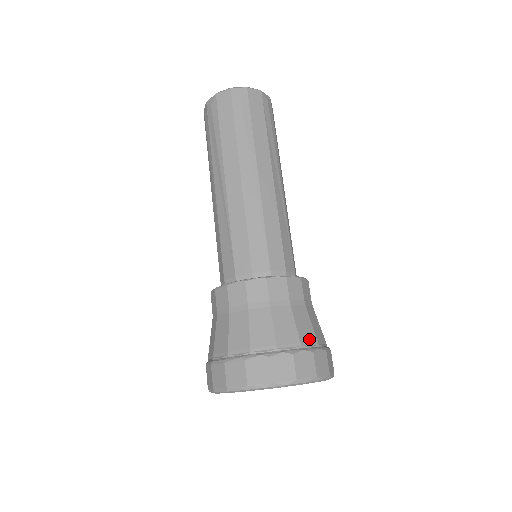
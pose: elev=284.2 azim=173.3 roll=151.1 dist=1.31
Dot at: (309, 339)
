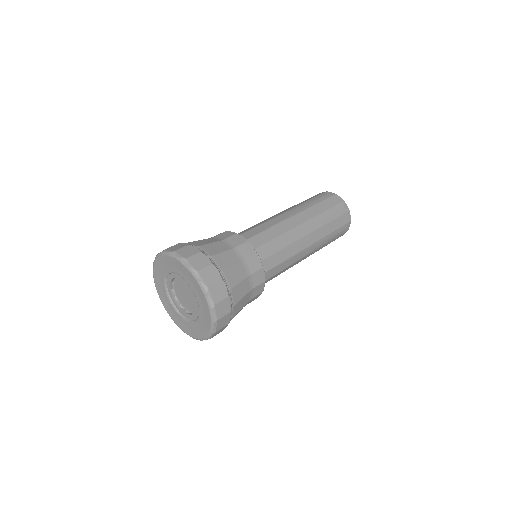
Dot at: (220, 263)
